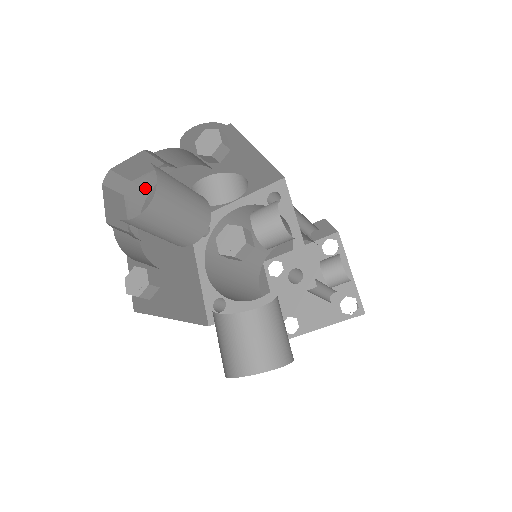
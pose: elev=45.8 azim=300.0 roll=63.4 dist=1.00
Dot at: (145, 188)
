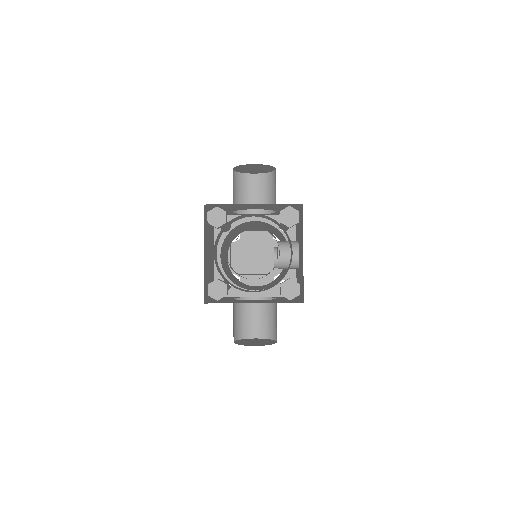
Dot at: (231, 223)
